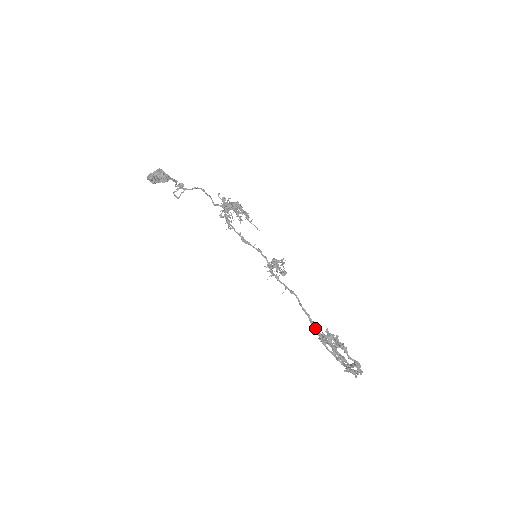
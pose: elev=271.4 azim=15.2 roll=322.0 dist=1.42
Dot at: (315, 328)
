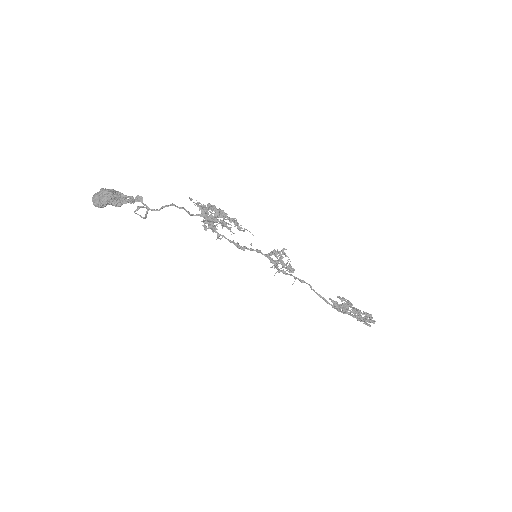
Dot at: (331, 305)
